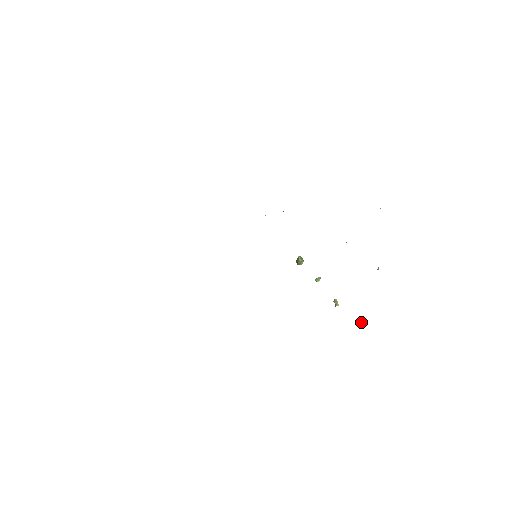
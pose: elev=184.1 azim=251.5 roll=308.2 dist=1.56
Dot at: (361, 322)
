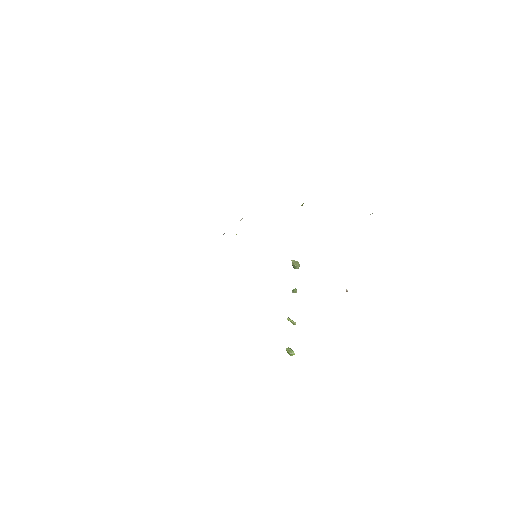
Dot at: (288, 351)
